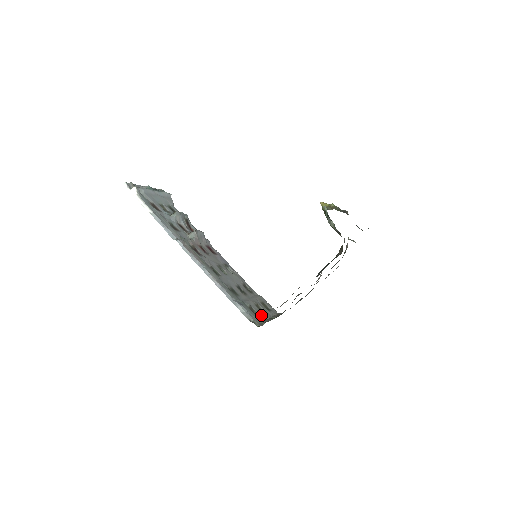
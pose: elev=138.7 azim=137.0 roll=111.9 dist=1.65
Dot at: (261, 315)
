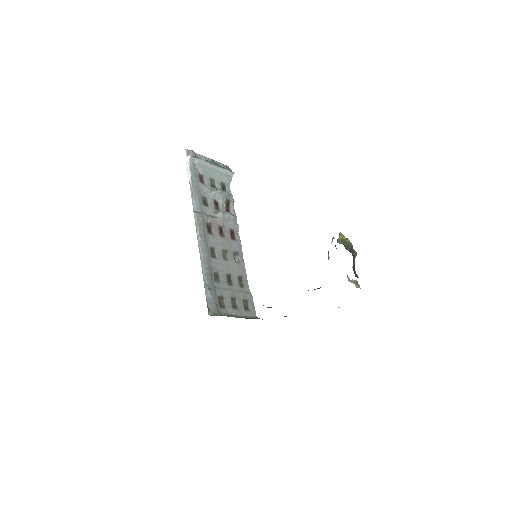
Dot at: (227, 308)
